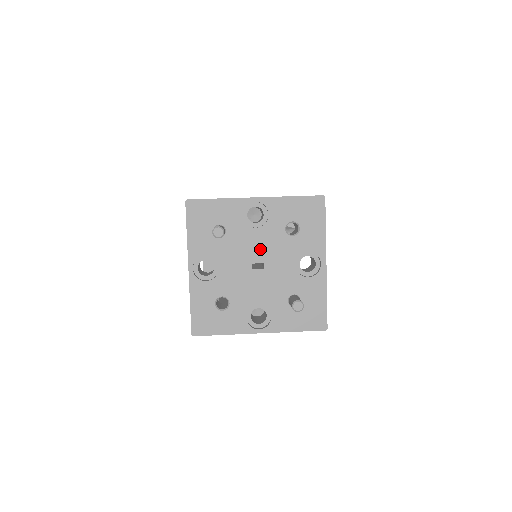
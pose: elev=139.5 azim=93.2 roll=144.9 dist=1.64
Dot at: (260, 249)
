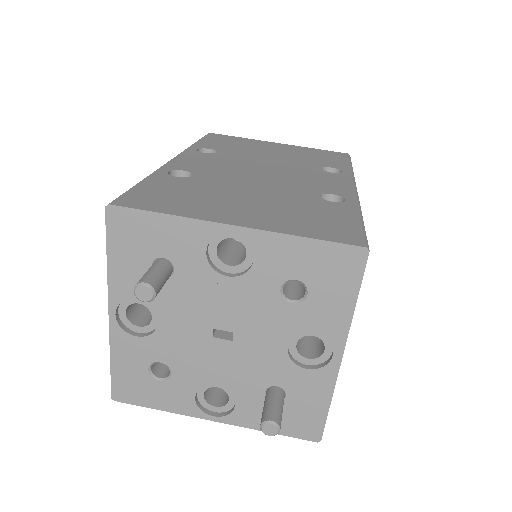
Dot at: (230, 310)
